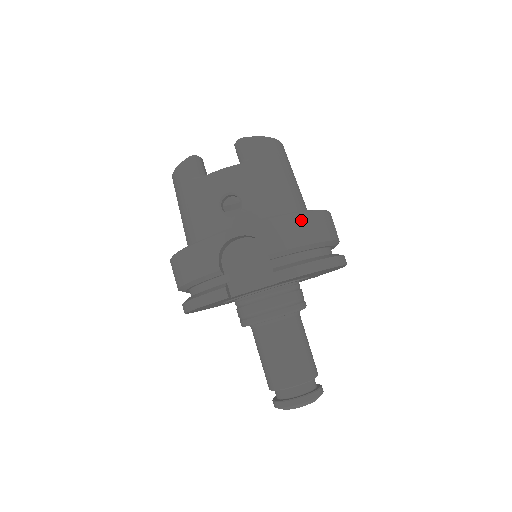
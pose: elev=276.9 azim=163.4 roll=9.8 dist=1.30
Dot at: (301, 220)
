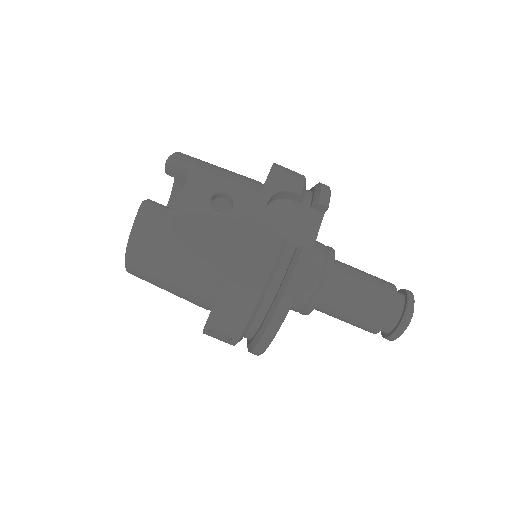
Dot at: (282, 167)
